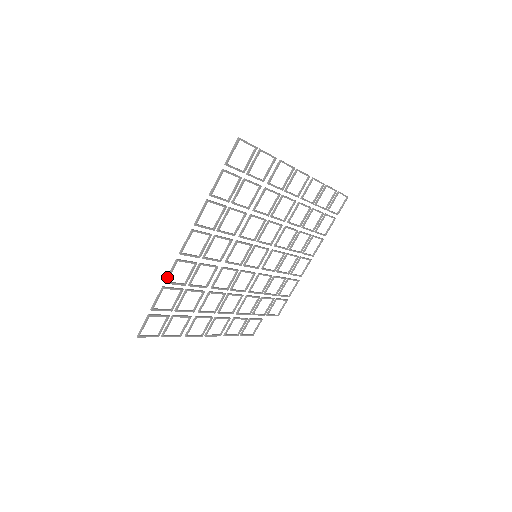
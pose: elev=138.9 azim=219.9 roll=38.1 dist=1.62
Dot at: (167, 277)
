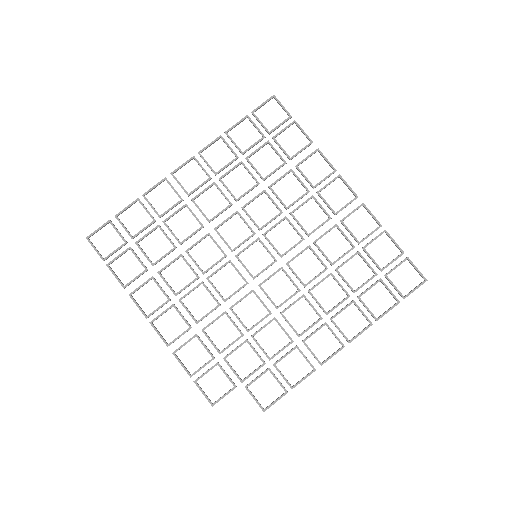
Dot at: (148, 191)
